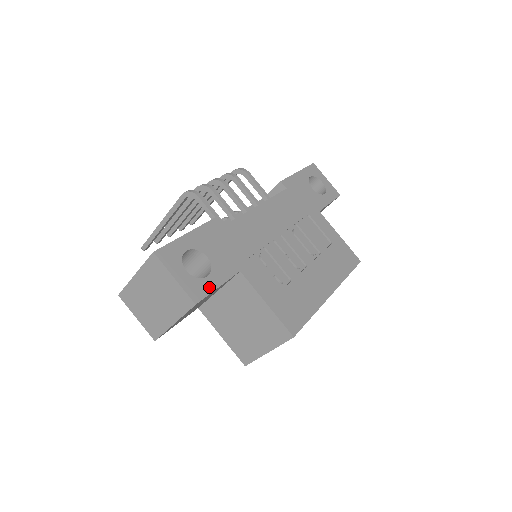
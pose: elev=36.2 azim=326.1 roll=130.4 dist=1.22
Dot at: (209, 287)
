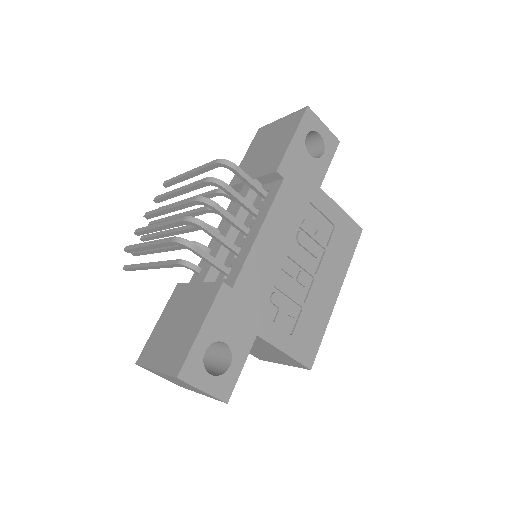
Dot at: (234, 376)
